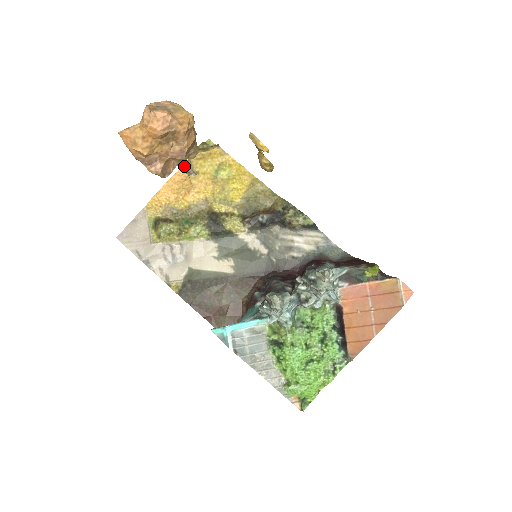
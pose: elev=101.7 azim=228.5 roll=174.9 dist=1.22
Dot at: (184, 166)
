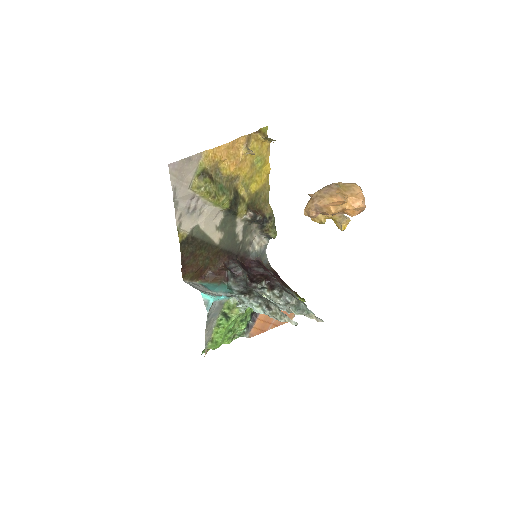
Dot at: (245, 137)
